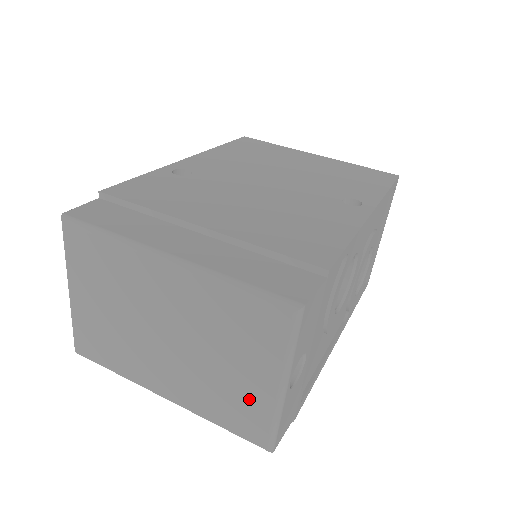
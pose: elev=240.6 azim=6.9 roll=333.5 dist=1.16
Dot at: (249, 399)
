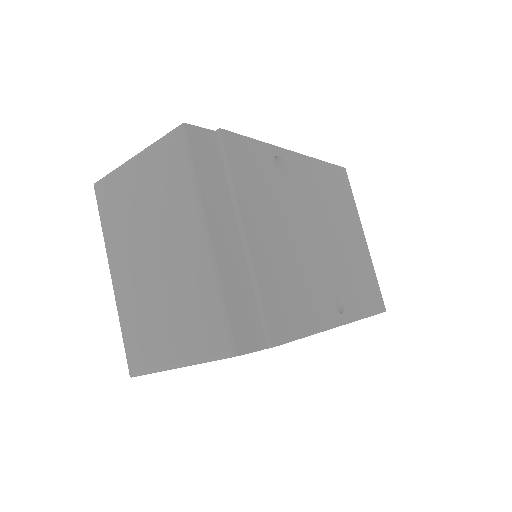
Dot at: (153, 345)
